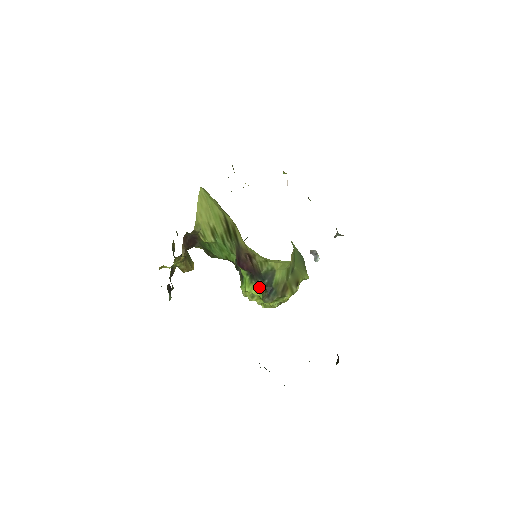
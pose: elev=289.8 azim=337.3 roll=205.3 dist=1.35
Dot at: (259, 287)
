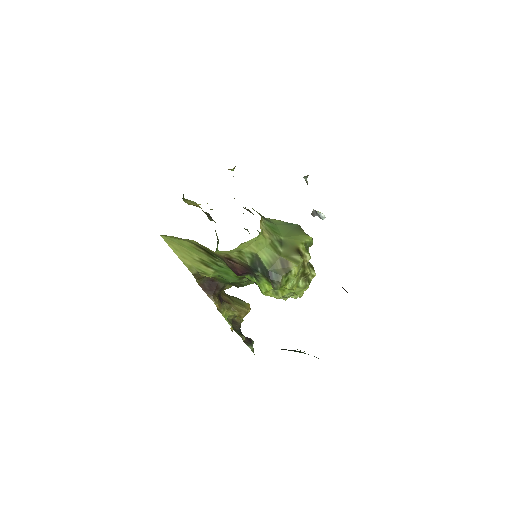
Dot at: (265, 280)
